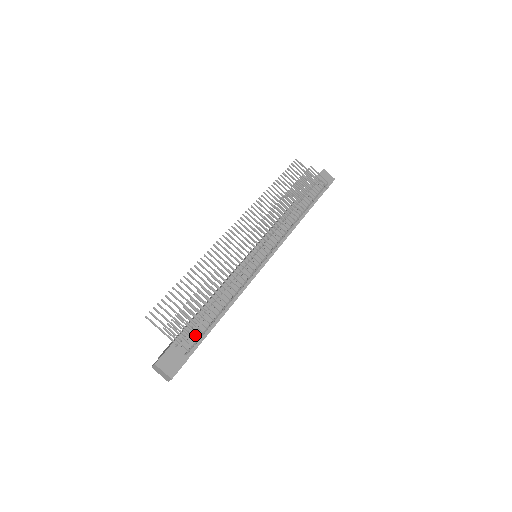
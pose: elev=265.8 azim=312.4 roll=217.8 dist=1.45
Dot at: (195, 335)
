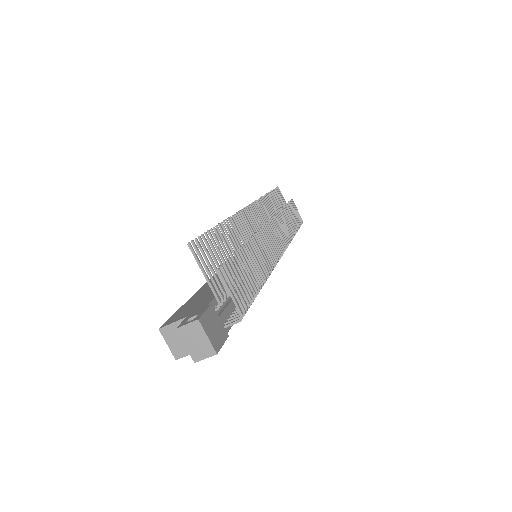
Dot at: (232, 306)
